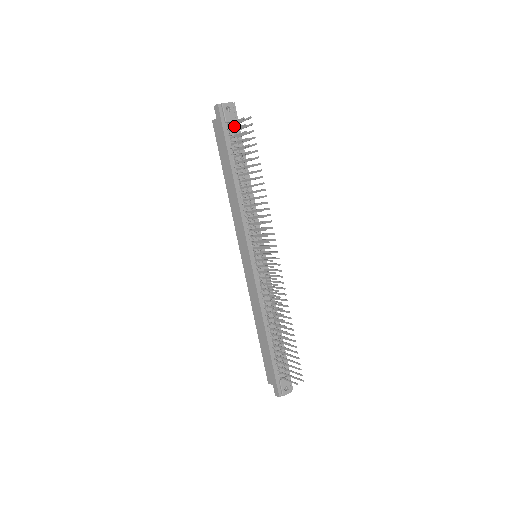
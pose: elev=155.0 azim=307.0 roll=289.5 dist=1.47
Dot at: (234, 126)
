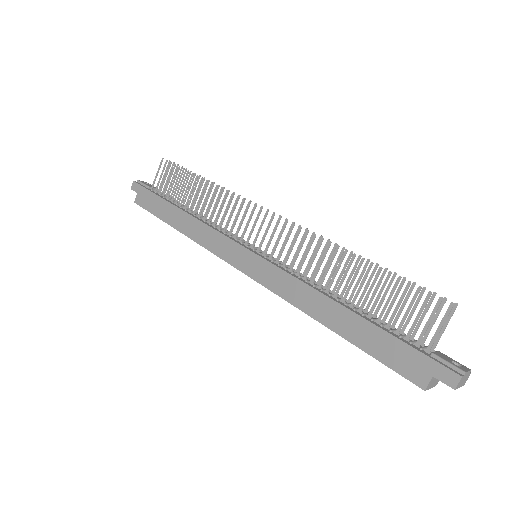
Dot at: occluded
